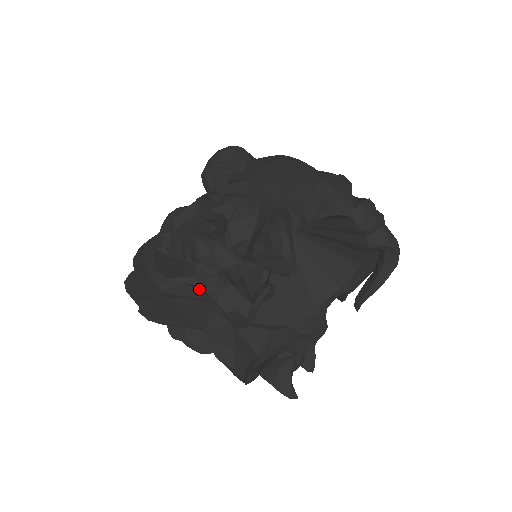
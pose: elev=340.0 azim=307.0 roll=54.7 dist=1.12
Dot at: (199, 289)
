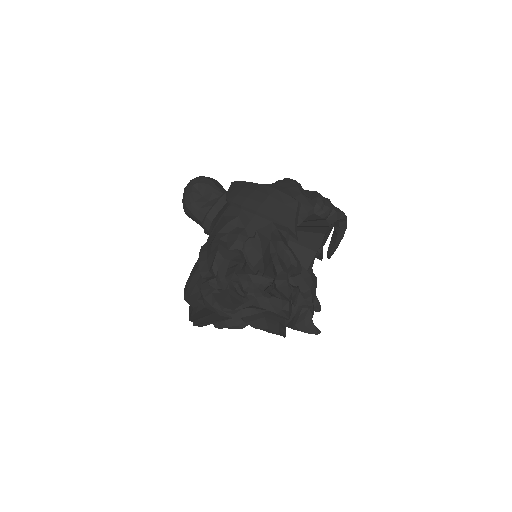
Dot at: (255, 308)
